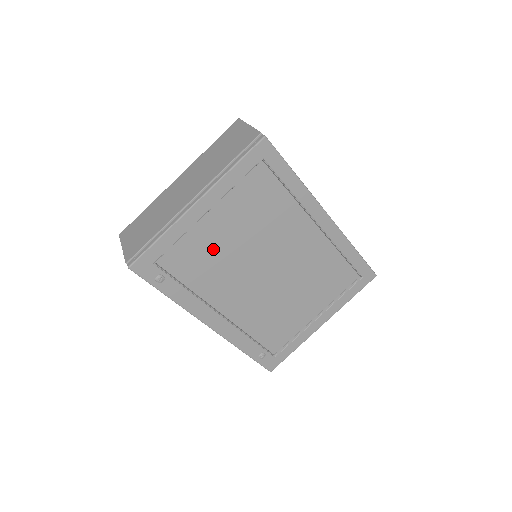
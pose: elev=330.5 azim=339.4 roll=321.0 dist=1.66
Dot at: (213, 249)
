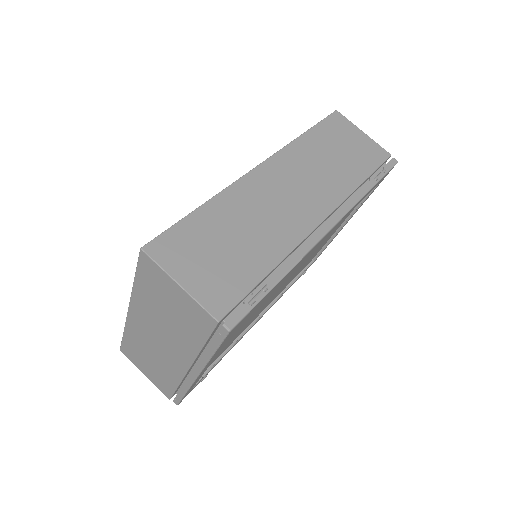
Dot at: occluded
